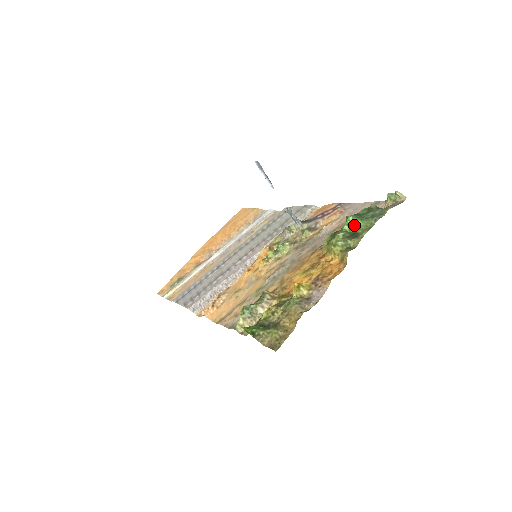
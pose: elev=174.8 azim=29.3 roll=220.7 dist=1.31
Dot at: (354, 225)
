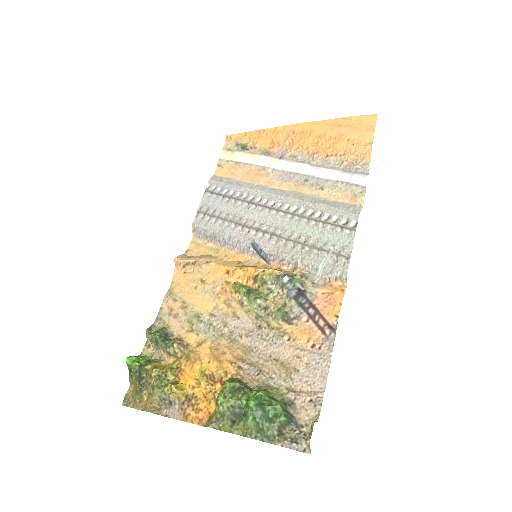
Dot at: (248, 411)
